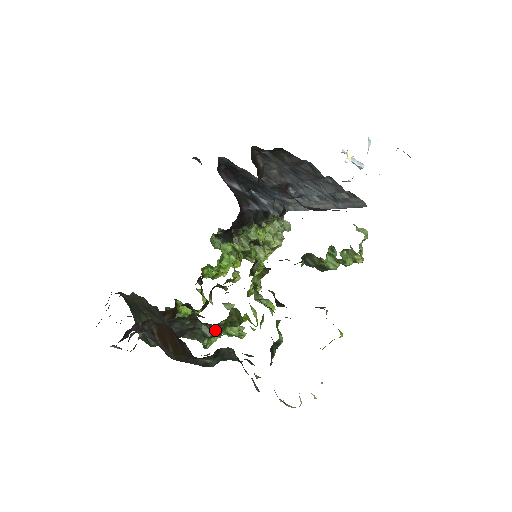
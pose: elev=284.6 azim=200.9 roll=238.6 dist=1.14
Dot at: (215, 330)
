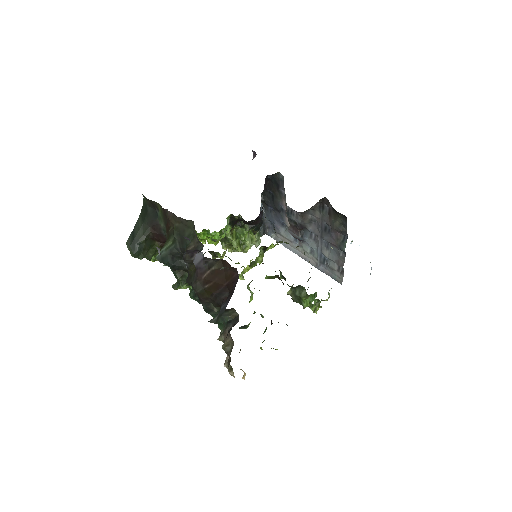
Dot at: occluded
